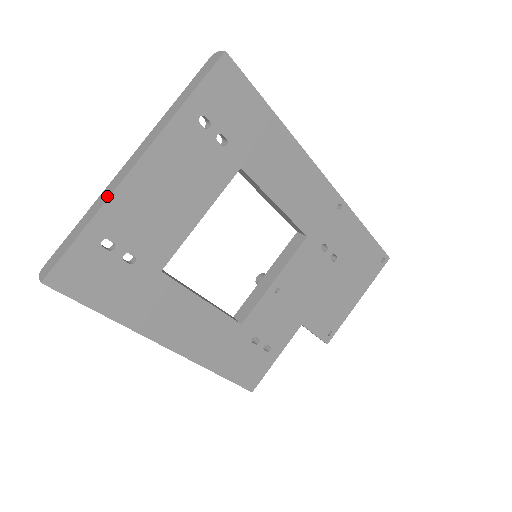
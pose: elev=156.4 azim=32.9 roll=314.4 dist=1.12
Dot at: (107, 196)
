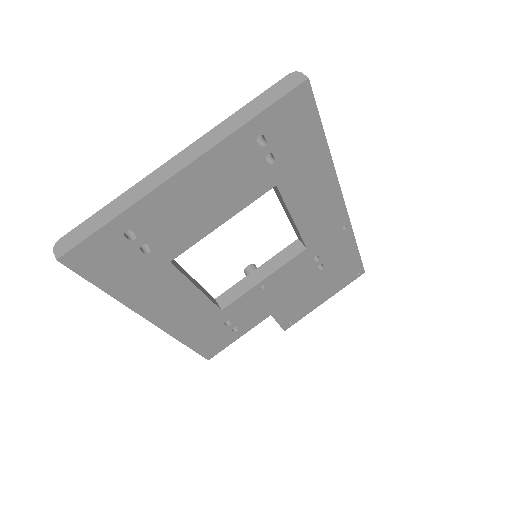
Dot at: (145, 192)
